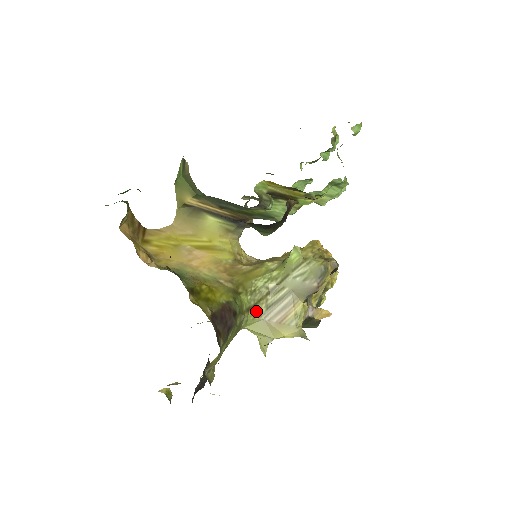
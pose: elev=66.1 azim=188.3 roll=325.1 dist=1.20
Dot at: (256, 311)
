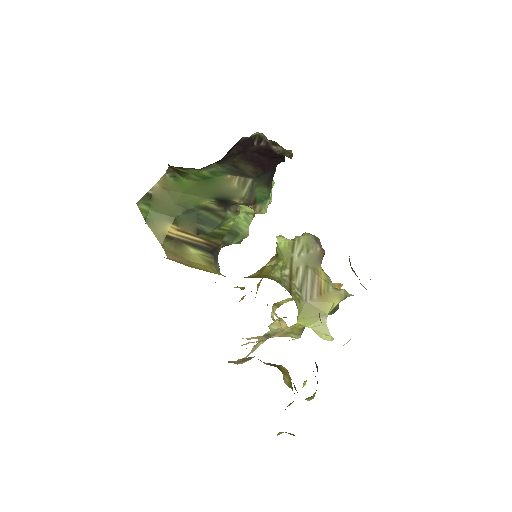
Dot at: (295, 295)
